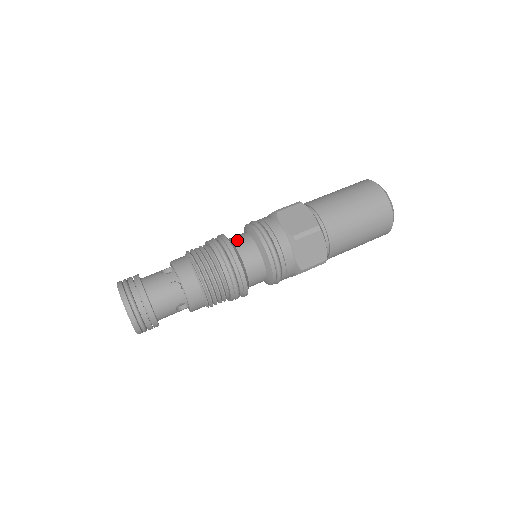
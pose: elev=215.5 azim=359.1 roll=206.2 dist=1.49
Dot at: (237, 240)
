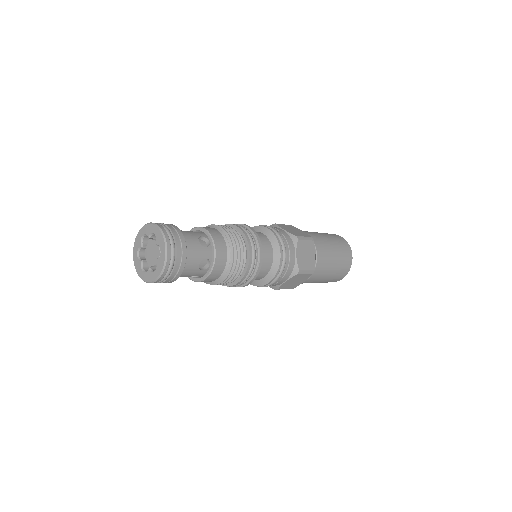
Dot at: occluded
